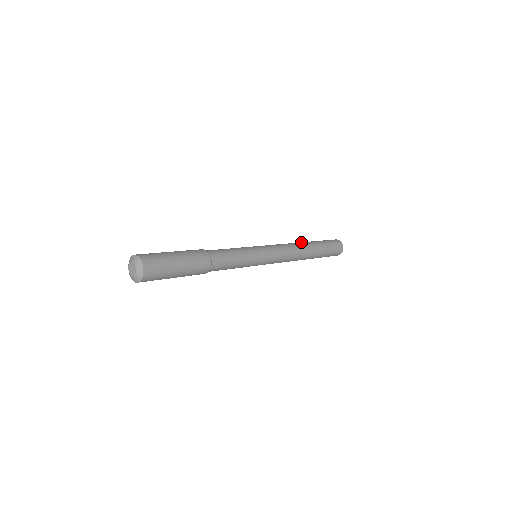
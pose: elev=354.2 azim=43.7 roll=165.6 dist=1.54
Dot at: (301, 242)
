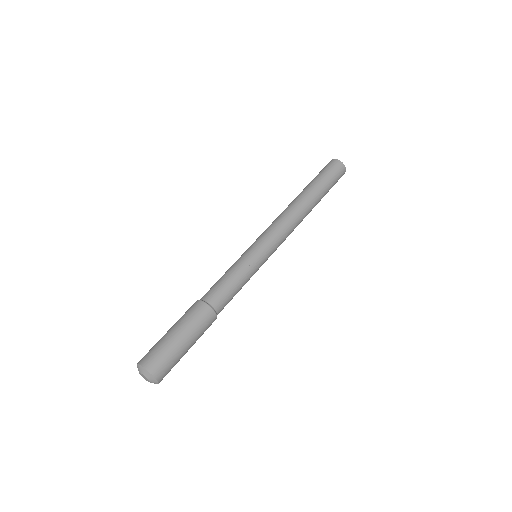
Dot at: (306, 203)
